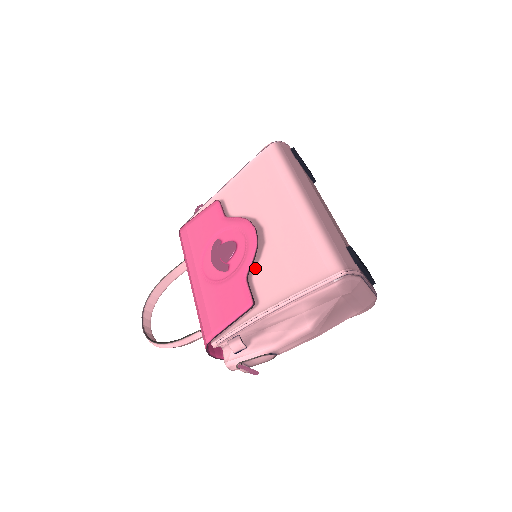
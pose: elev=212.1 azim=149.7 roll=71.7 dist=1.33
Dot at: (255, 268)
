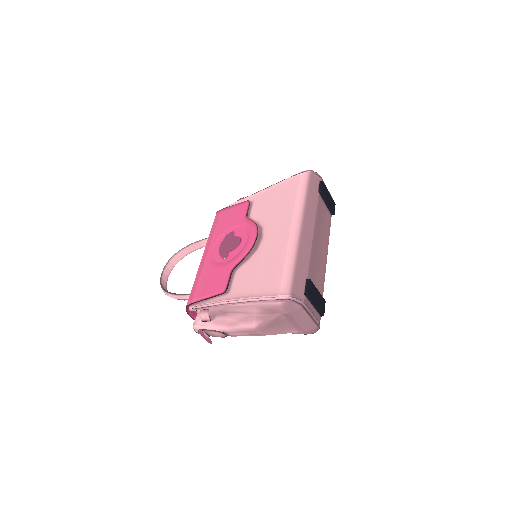
Dot at: (241, 265)
